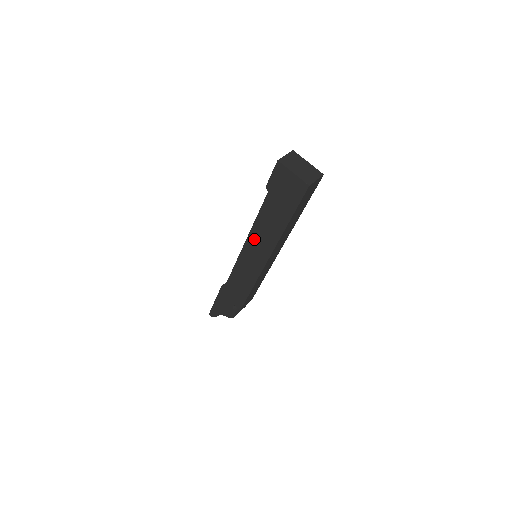
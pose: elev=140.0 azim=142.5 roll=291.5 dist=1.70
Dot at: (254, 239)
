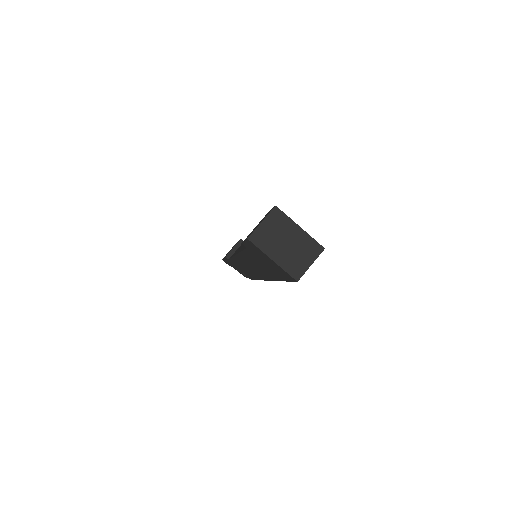
Dot at: (245, 260)
